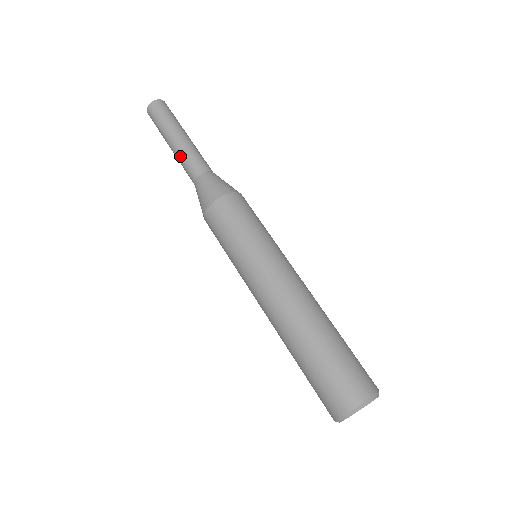
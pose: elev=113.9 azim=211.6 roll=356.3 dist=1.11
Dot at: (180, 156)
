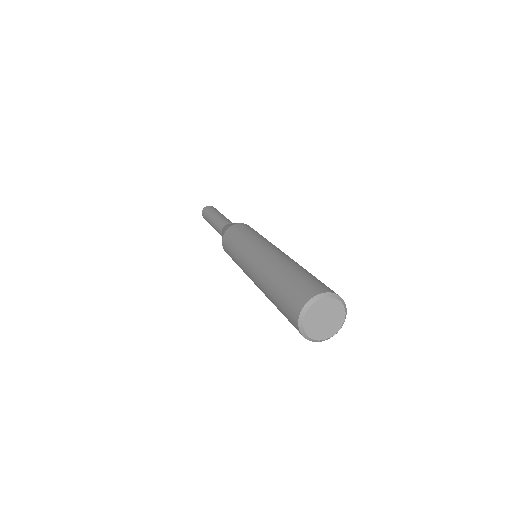
Dot at: (215, 223)
